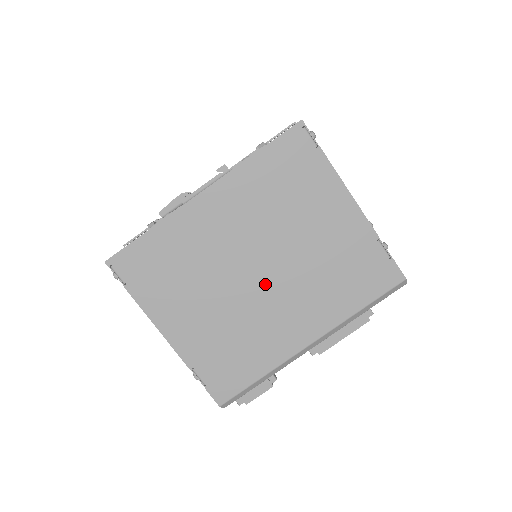
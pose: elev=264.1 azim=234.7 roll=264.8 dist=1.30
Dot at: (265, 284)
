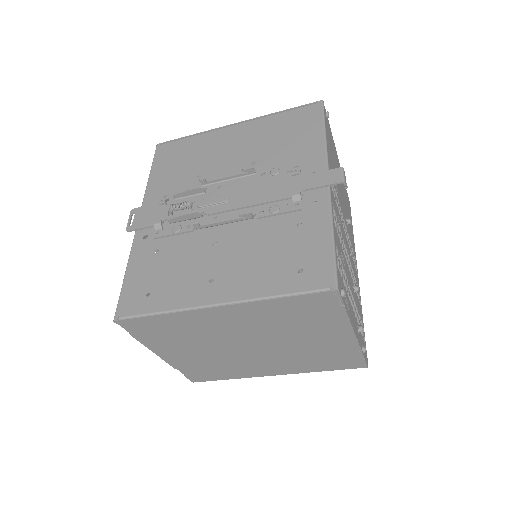
Dot at: (252, 352)
